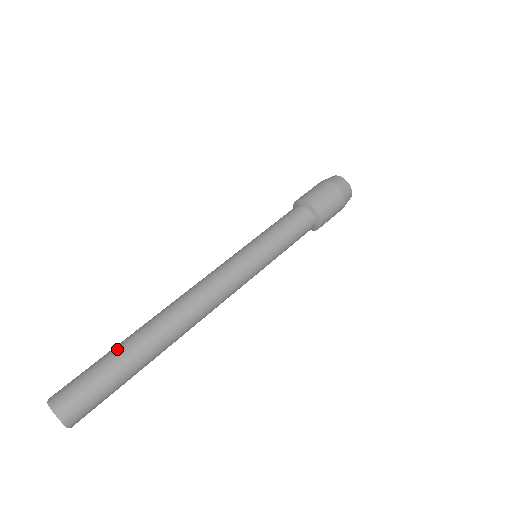
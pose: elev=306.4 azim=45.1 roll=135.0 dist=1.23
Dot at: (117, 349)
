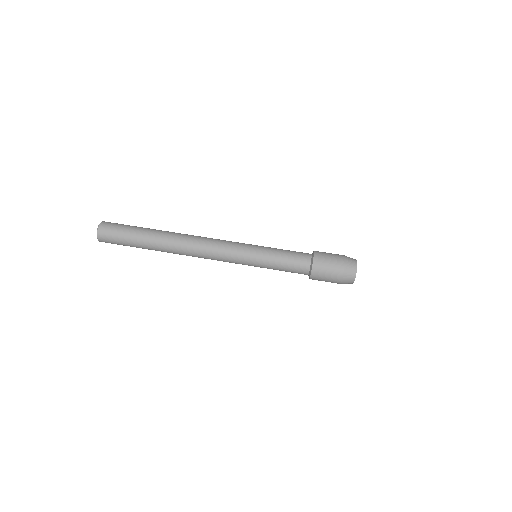
Dot at: (146, 228)
